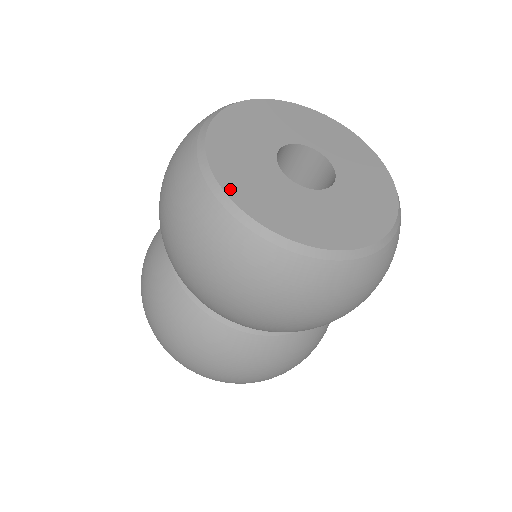
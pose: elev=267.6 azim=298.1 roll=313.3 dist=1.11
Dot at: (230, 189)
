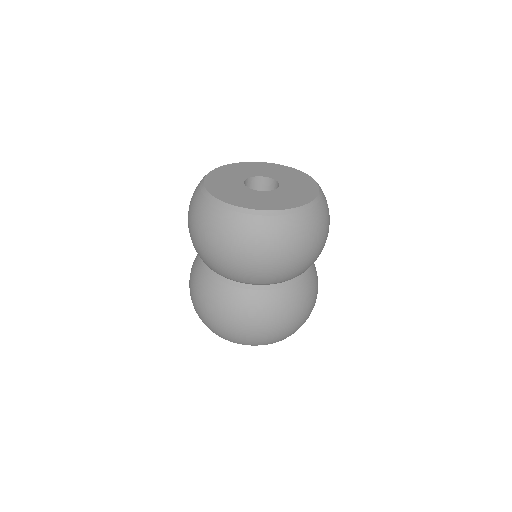
Dot at: (208, 178)
